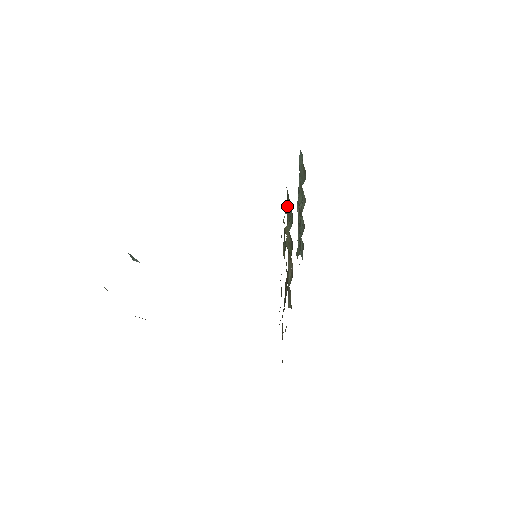
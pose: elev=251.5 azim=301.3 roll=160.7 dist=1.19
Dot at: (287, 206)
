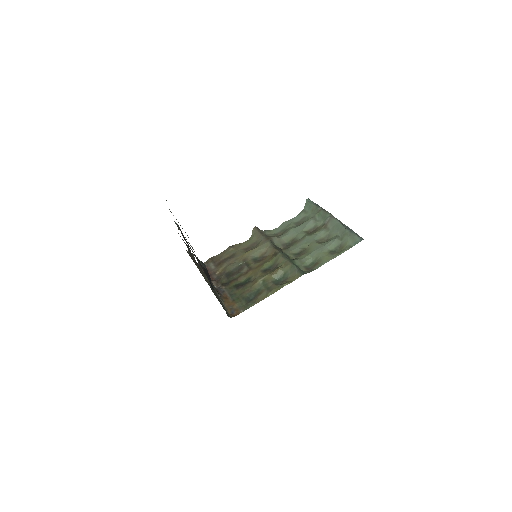
Dot at: (294, 269)
